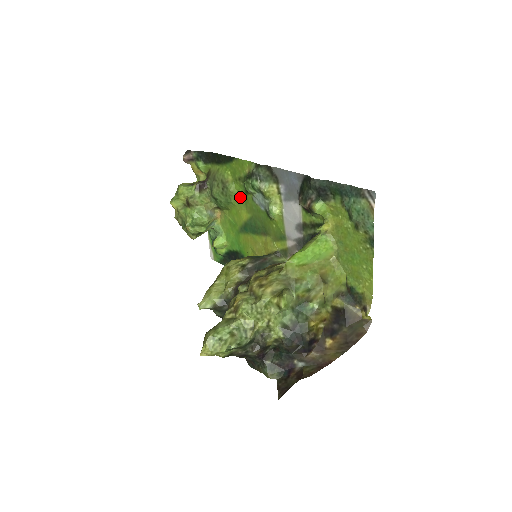
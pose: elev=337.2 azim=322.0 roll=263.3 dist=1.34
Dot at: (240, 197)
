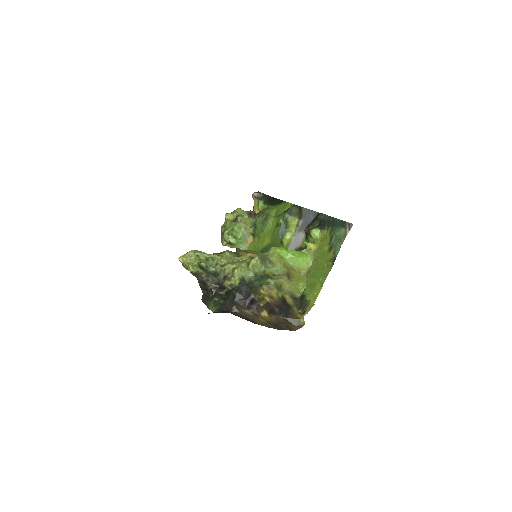
Dot at: (272, 229)
